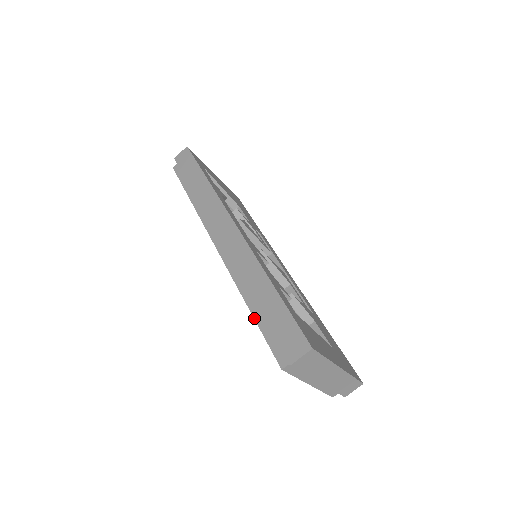
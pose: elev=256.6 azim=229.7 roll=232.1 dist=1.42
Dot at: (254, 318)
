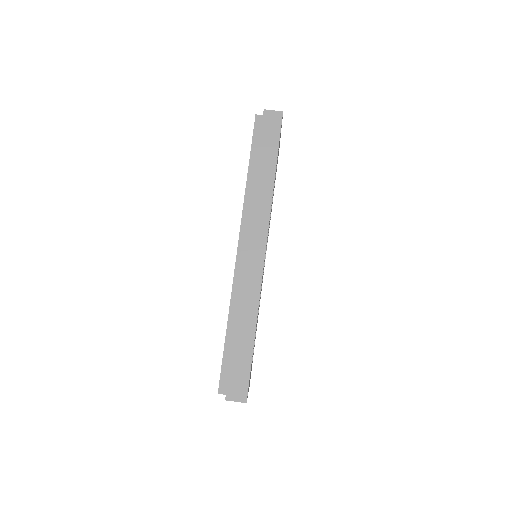
Dot at: (225, 341)
